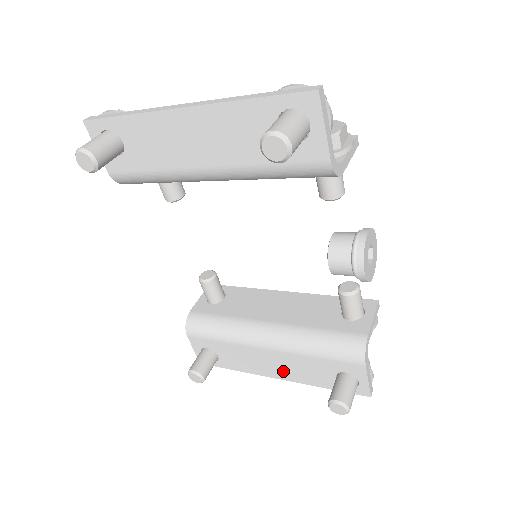
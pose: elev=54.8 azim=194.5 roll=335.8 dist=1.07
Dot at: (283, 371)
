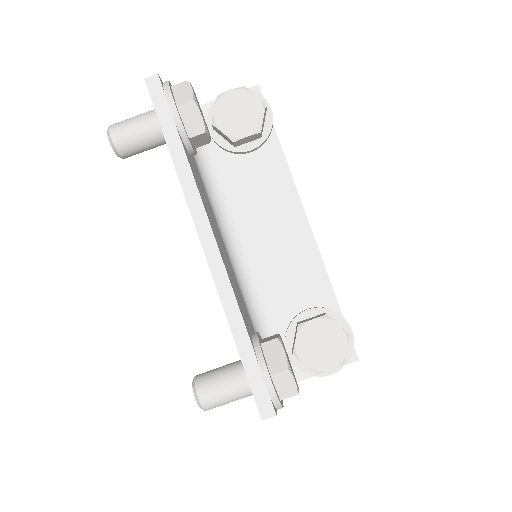
Dot at: occluded
